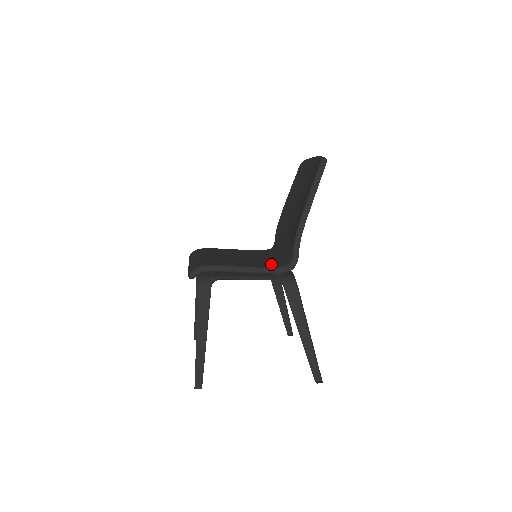
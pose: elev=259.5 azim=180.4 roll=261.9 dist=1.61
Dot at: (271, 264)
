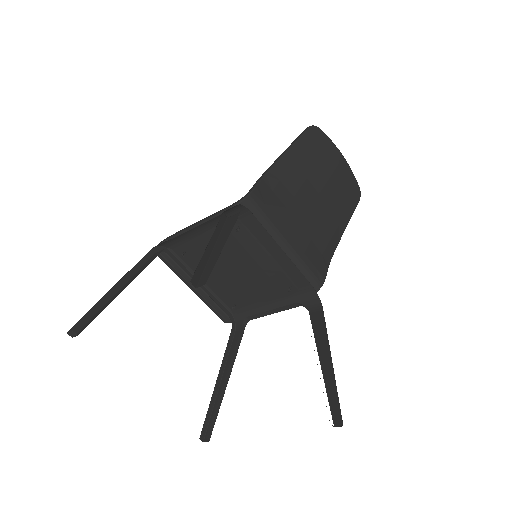
Dot at: occluded
